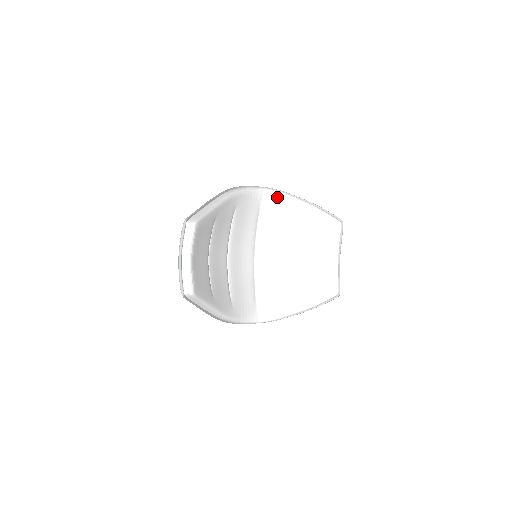
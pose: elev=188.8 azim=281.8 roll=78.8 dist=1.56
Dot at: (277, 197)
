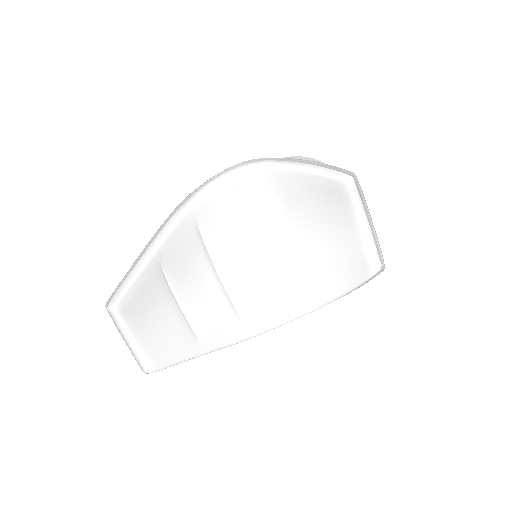
Dot at: (255, 173)
